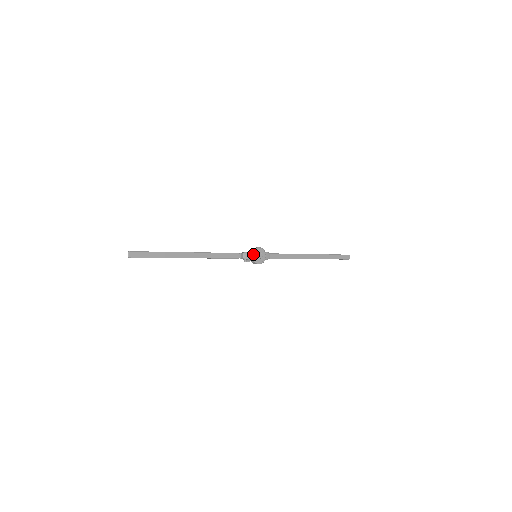
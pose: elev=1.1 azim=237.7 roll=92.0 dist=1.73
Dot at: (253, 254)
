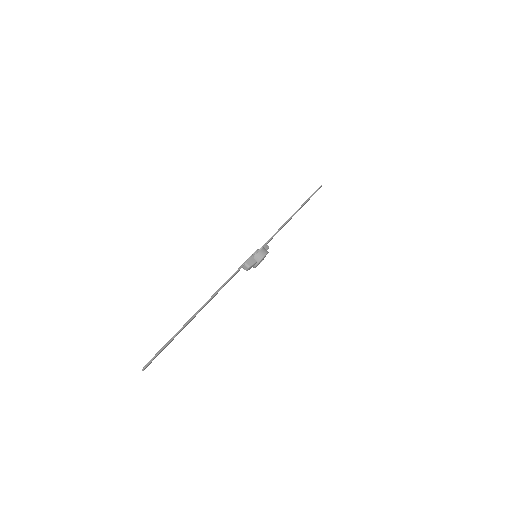
Dot at: (258, 264)
